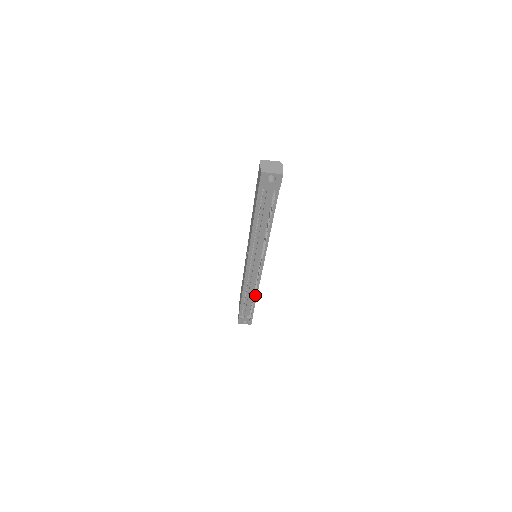
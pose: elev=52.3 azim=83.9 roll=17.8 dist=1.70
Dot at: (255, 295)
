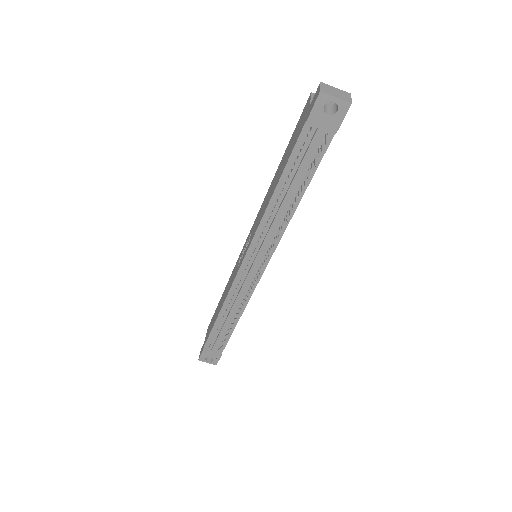
Dot at: occluded
